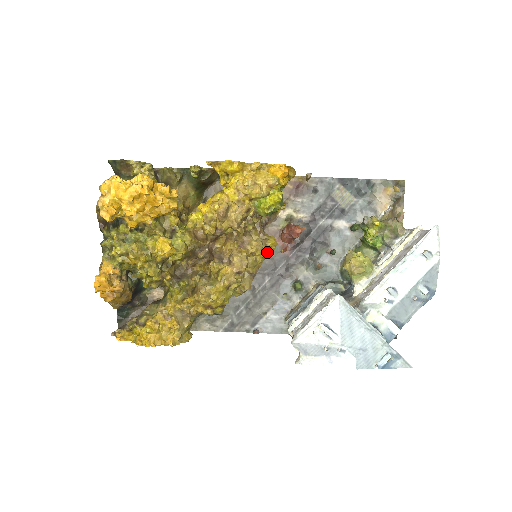
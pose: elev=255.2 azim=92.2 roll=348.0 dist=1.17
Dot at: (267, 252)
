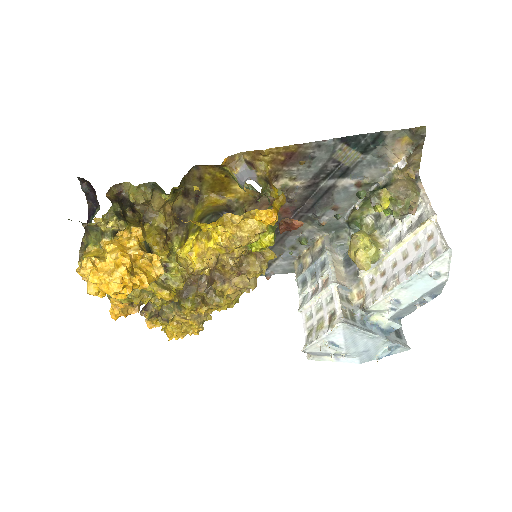
Dot at: occluded
